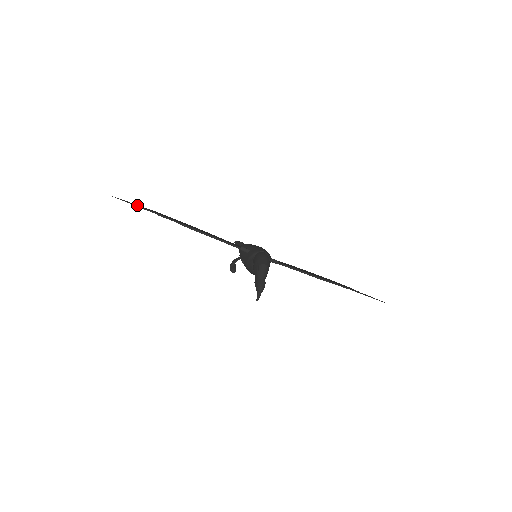
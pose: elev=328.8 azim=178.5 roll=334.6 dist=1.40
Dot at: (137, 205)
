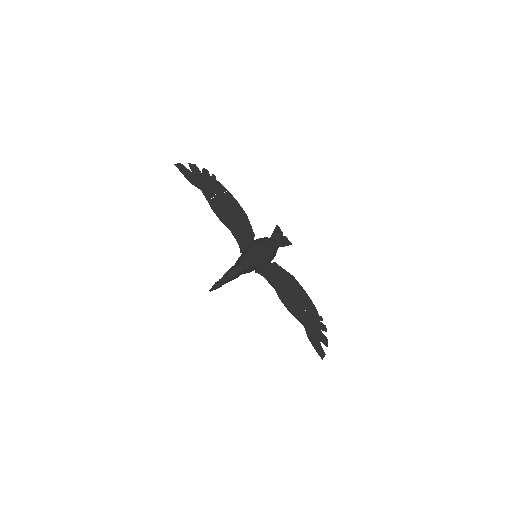
Dot at: (203, 169)
